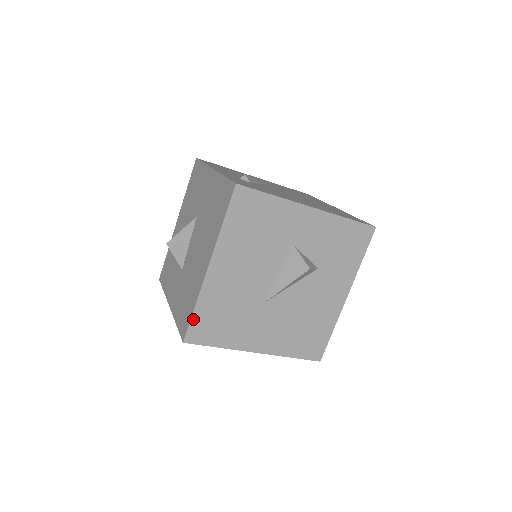
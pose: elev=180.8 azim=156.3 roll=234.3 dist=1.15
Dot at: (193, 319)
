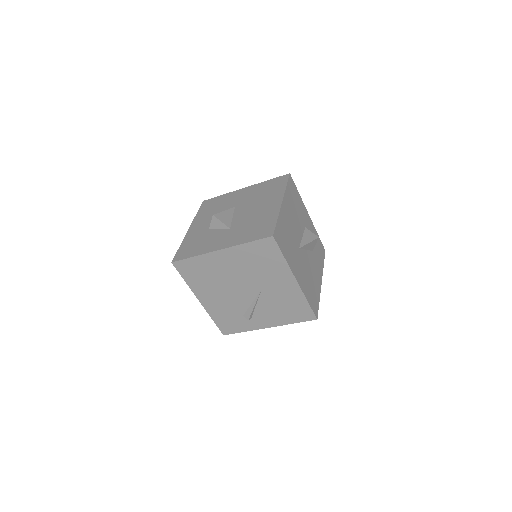
Dot at: (277, 225)
